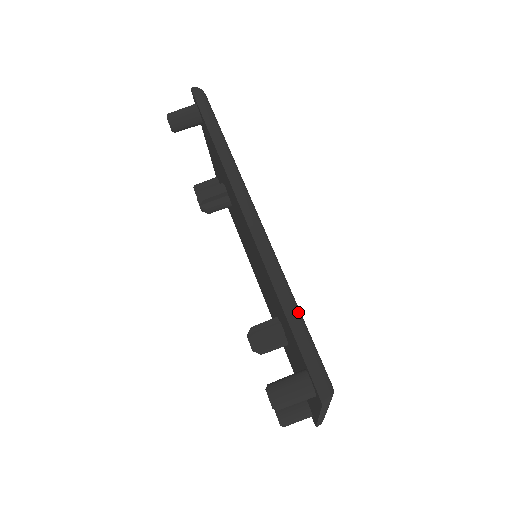
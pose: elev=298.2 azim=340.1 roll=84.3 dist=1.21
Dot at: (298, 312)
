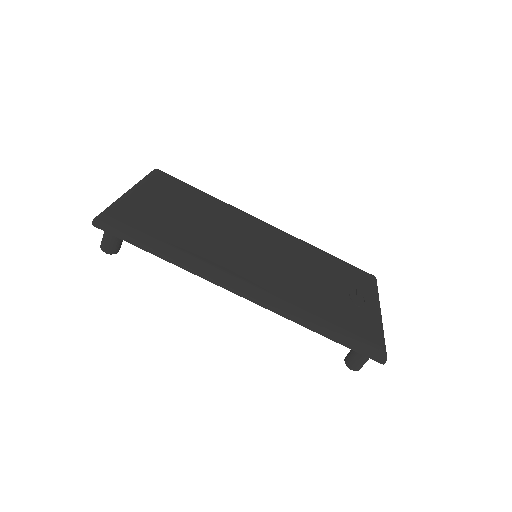
Dot at: (331, 328)
